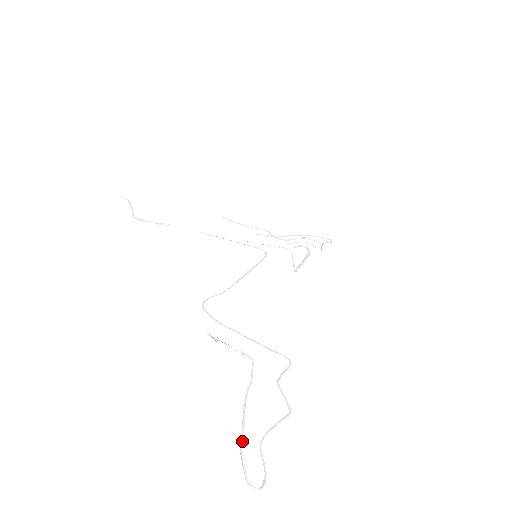
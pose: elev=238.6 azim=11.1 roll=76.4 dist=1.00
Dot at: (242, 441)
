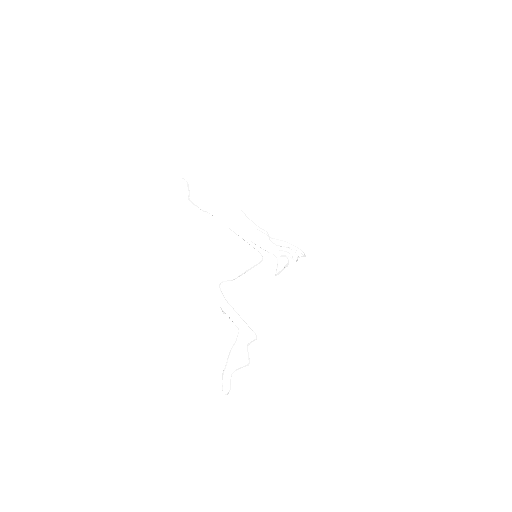
Dot at: occluded
